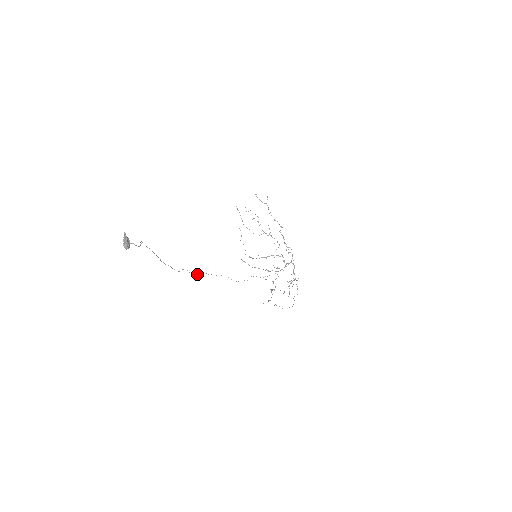
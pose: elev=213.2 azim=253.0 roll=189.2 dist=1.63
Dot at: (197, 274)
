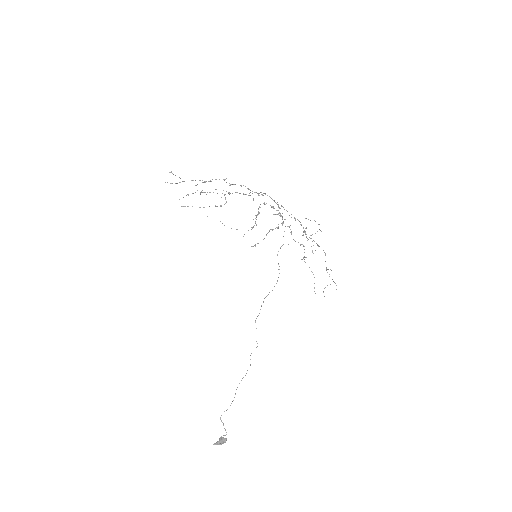
Dot at: occluded
